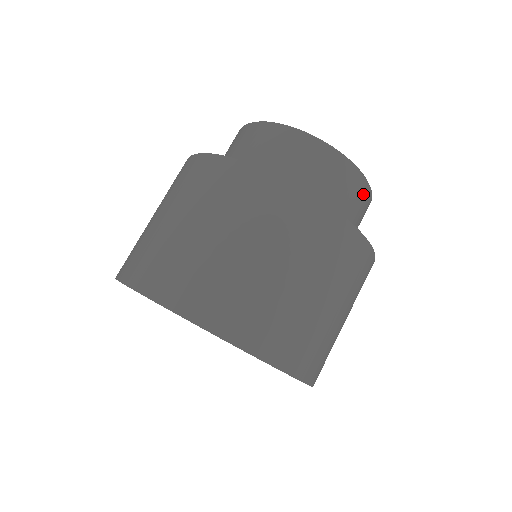
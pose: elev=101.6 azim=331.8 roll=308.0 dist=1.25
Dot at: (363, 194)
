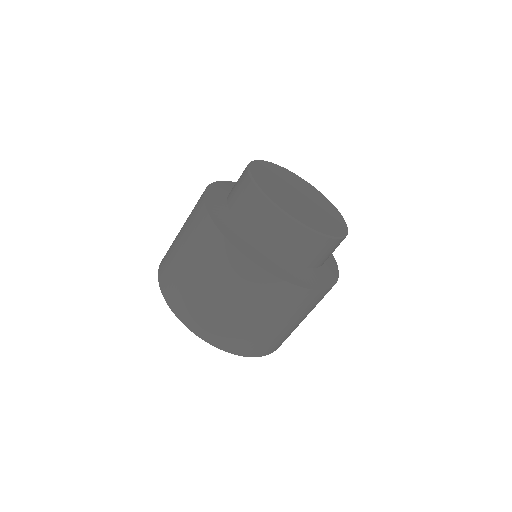
Dot at: occluded
